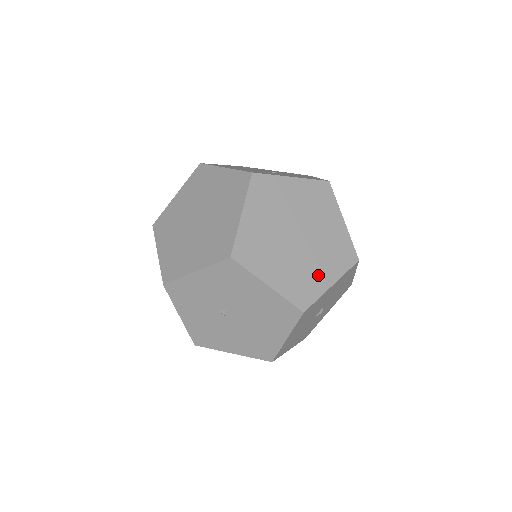
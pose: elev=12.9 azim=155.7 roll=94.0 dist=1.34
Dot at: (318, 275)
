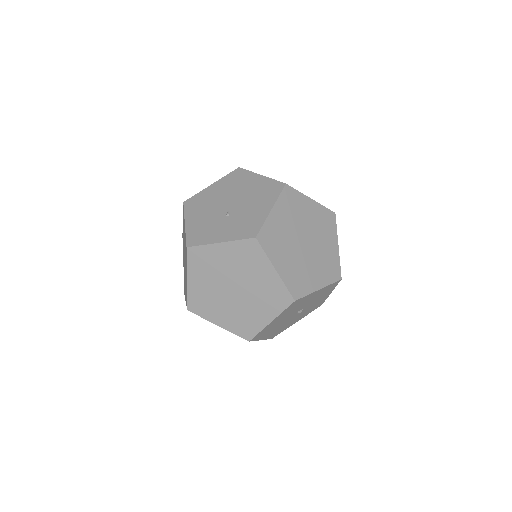
Dot at: (257, 316)
